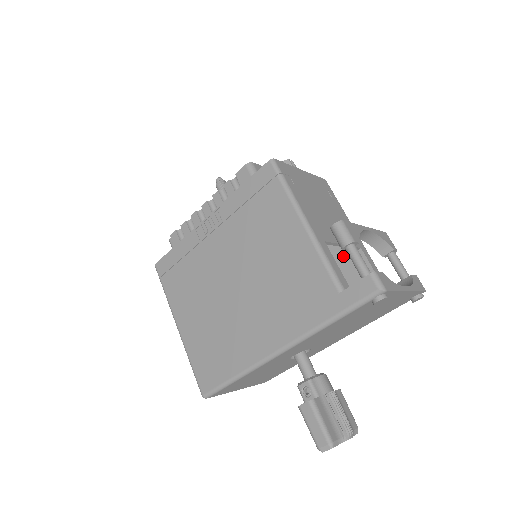
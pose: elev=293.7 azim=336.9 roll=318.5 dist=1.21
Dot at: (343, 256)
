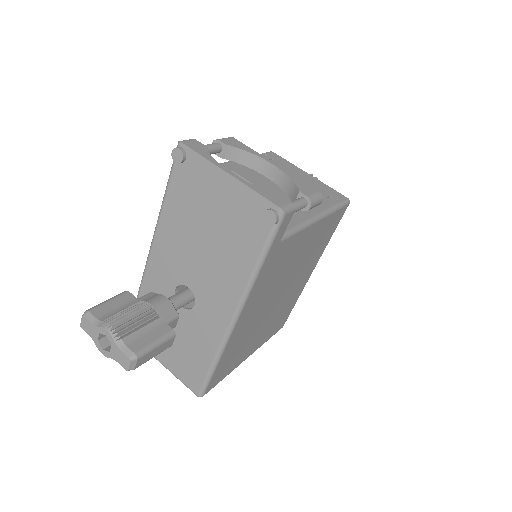
Dot at: occluded
